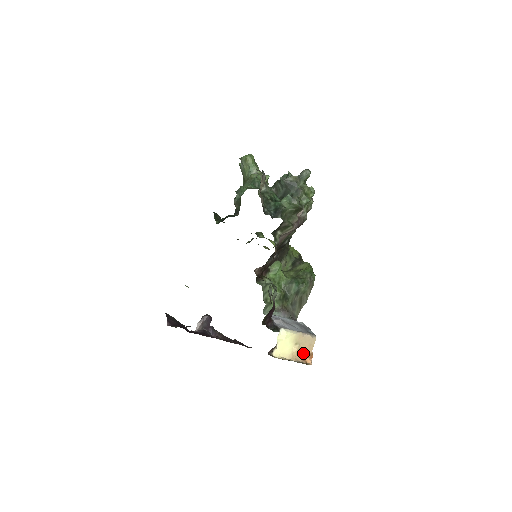
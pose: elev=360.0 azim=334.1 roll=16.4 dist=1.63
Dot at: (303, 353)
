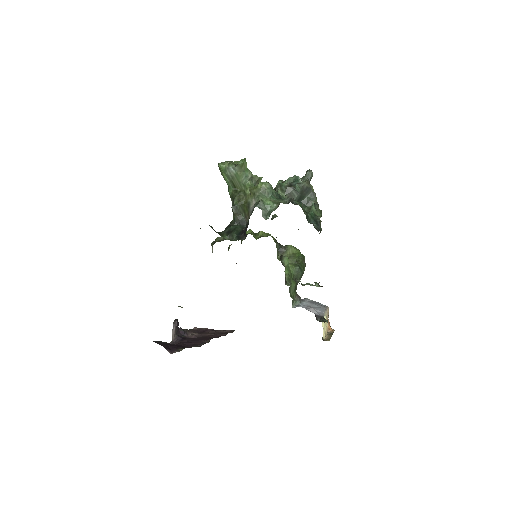
Dot at: occluded
